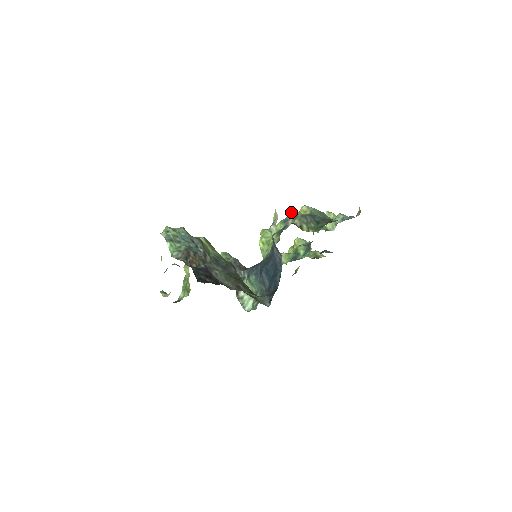
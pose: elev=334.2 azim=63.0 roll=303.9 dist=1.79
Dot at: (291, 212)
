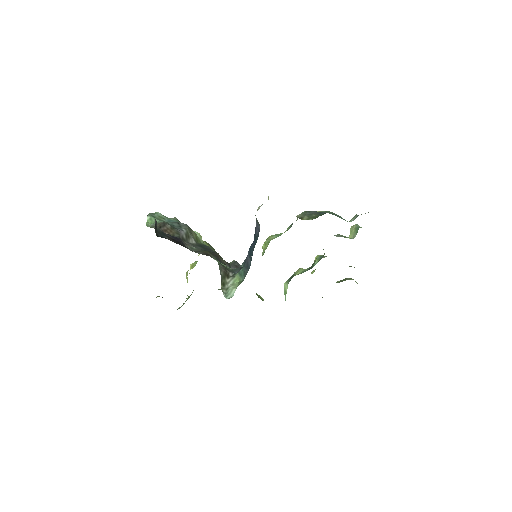
Dot at: occluded
